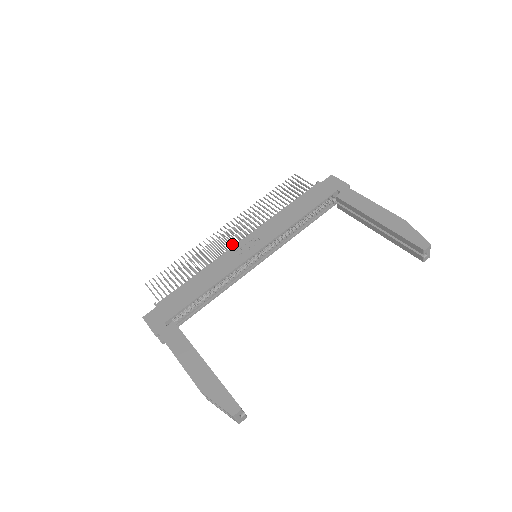
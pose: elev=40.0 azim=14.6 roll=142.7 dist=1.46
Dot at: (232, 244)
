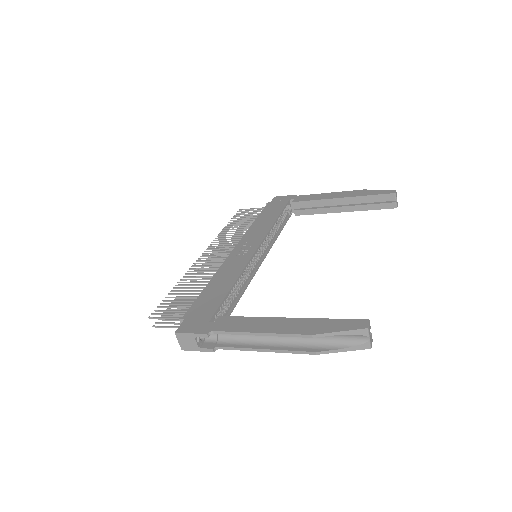
Dot at: (225, 257)
